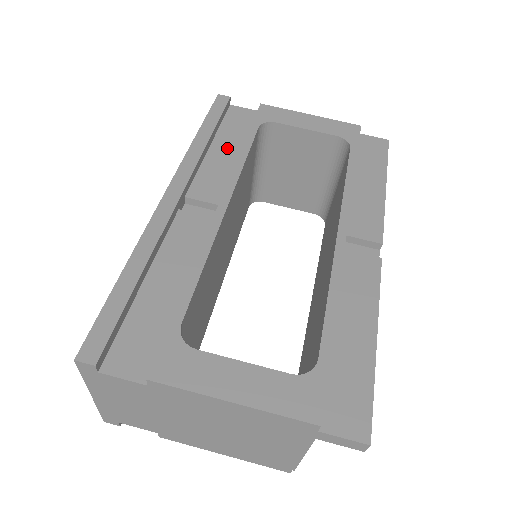
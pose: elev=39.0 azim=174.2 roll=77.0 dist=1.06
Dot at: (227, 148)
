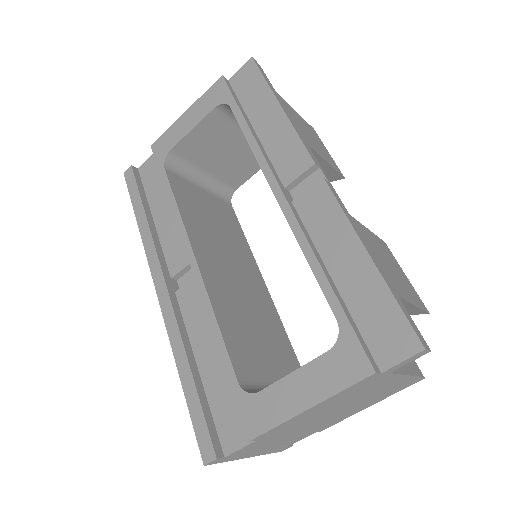
Dot at: (163, 208)
